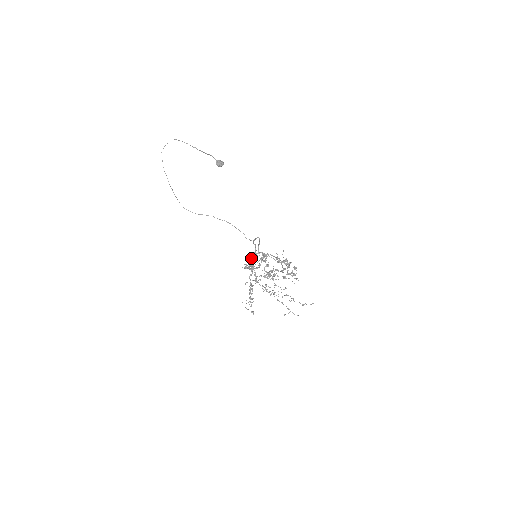
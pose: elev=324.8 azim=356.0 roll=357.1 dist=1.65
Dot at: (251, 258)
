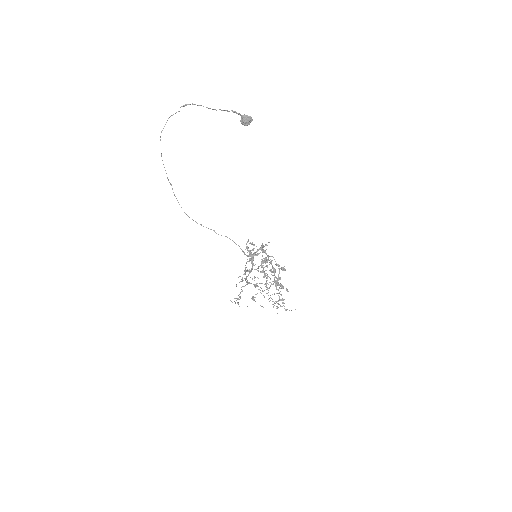
Dot at: occluded
